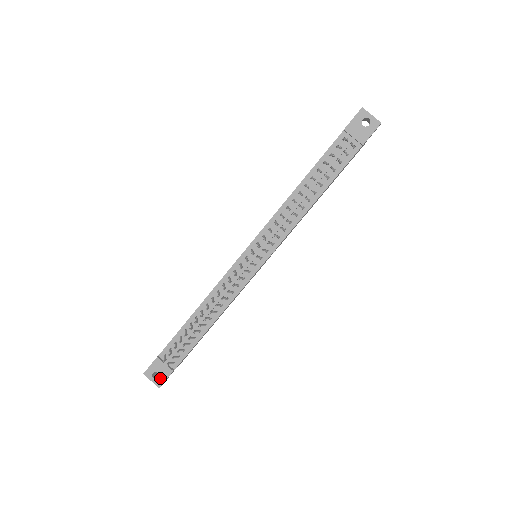
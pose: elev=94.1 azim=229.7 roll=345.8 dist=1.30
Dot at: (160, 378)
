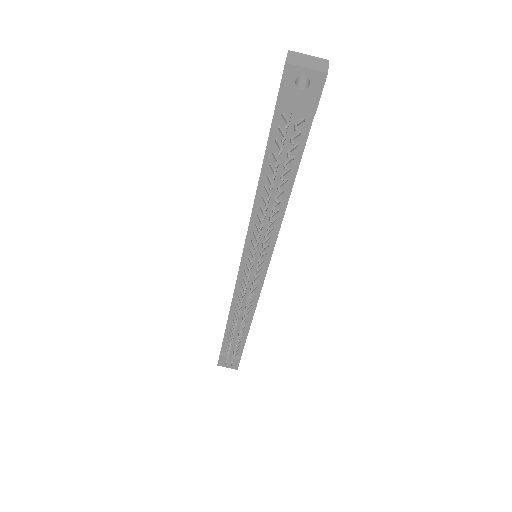
Dot at: (233, 365)
